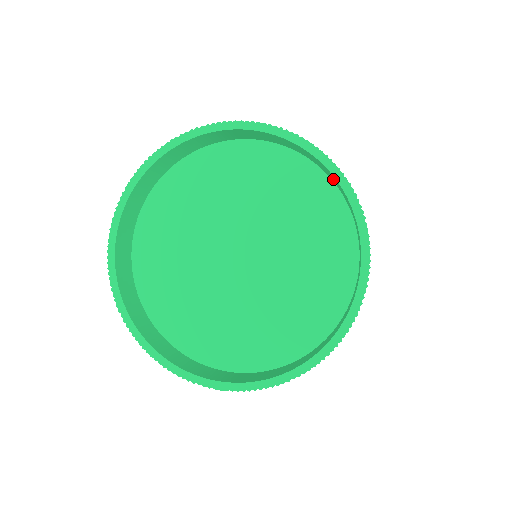
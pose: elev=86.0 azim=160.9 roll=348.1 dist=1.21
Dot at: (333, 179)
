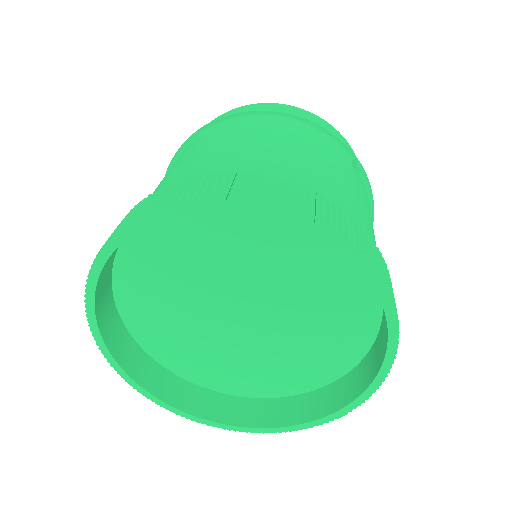
Dot at: occluded
